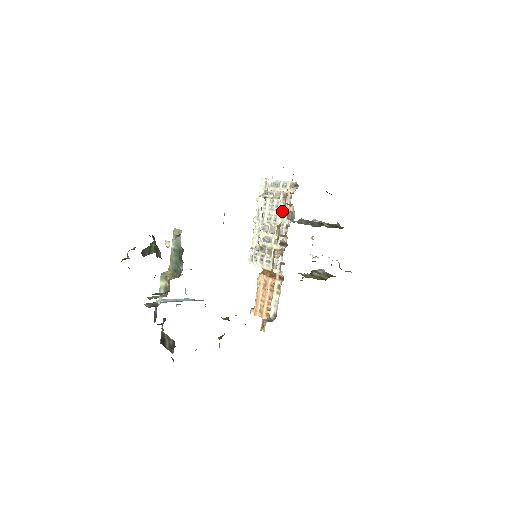
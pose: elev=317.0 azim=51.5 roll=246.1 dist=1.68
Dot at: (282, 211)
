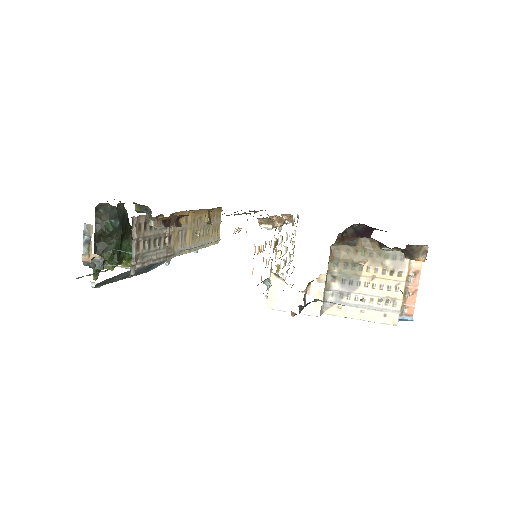
Dot at: occluded
